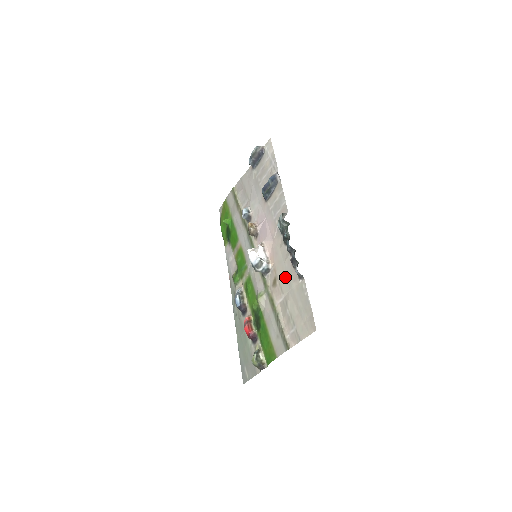
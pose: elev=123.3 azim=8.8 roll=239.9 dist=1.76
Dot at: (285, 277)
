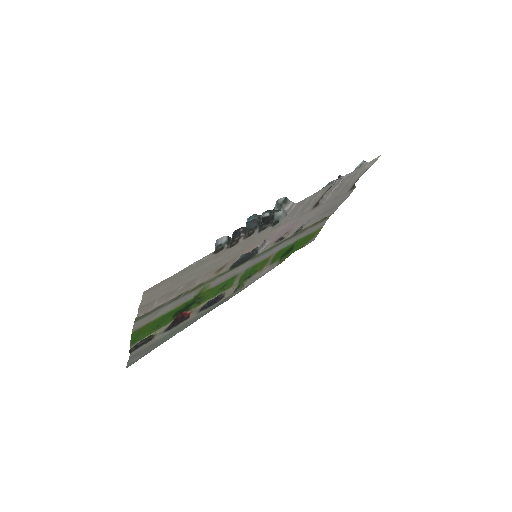
Dot at: (223, 260)
